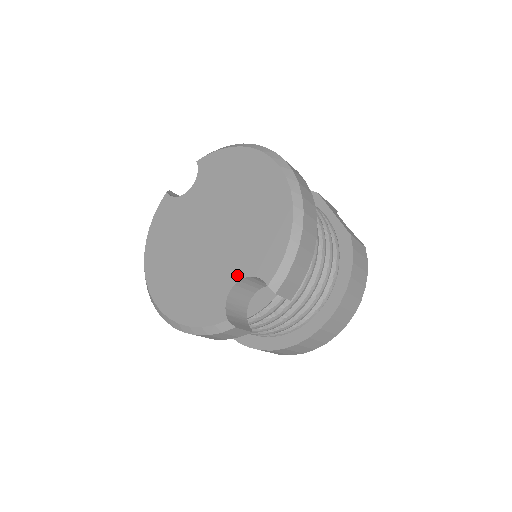
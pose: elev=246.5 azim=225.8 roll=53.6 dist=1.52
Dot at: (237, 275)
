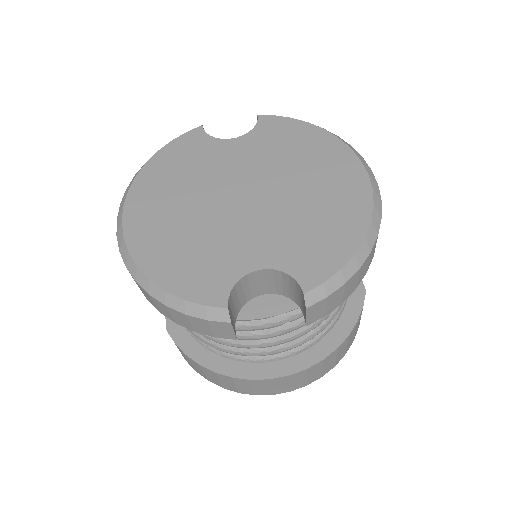
Dot at: (264, 261)
